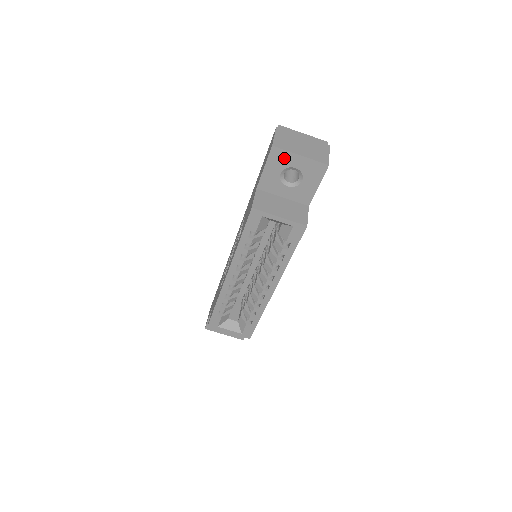
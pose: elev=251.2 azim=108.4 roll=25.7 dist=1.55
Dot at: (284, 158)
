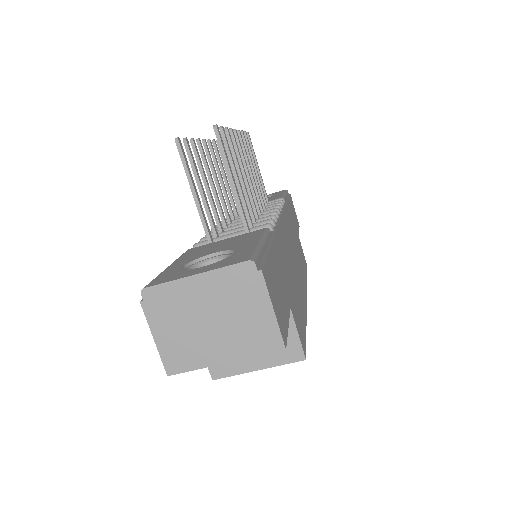
Dot at: occluded
